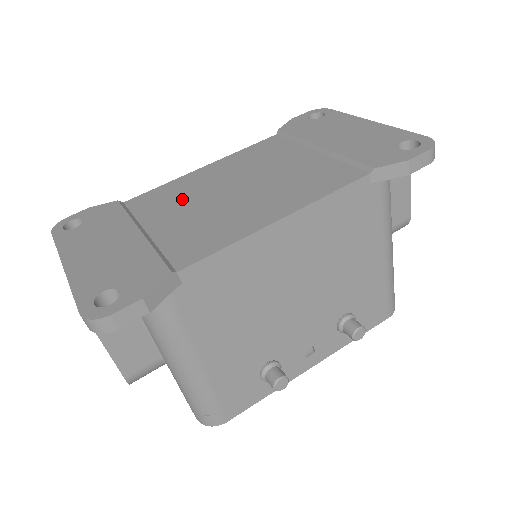
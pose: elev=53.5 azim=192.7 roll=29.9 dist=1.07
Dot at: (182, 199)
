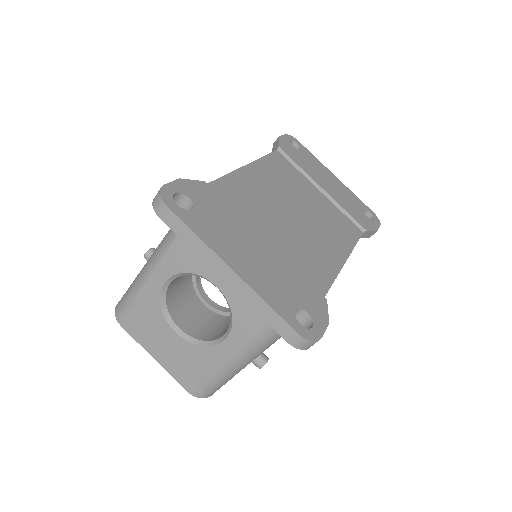
Dot at: (263, 206)
